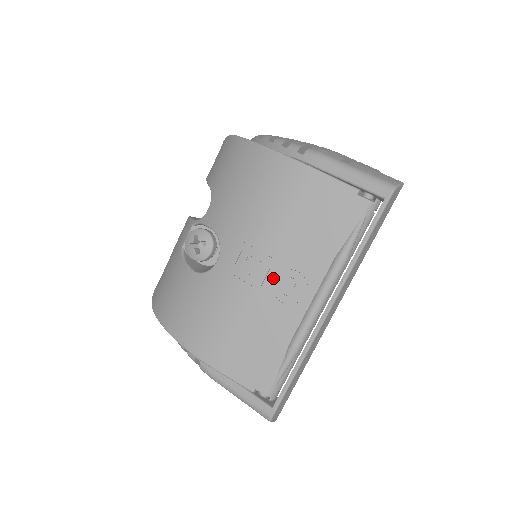
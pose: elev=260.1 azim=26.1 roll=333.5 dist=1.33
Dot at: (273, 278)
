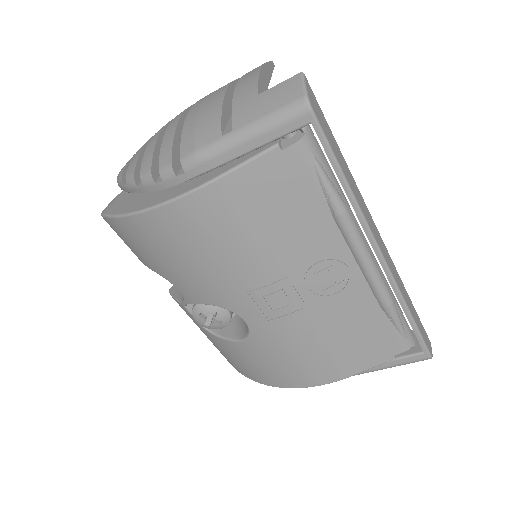
Dot at: (305, 289)
